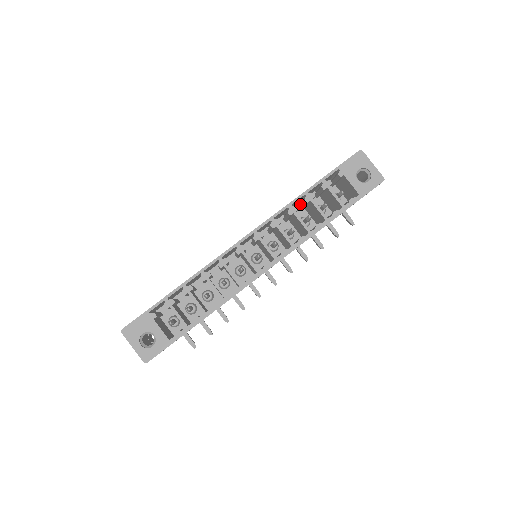
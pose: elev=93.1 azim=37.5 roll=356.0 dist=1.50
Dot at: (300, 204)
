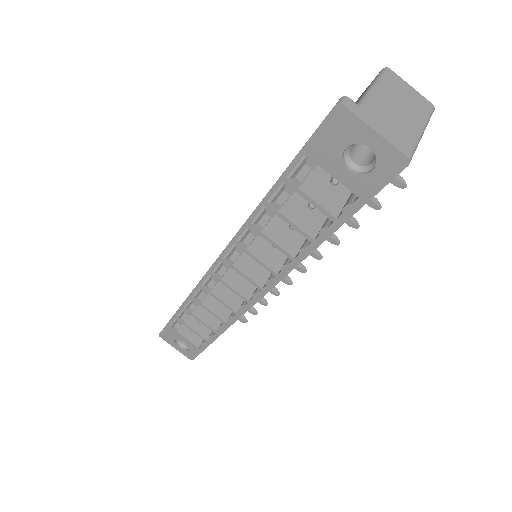
Dot at: occluded
